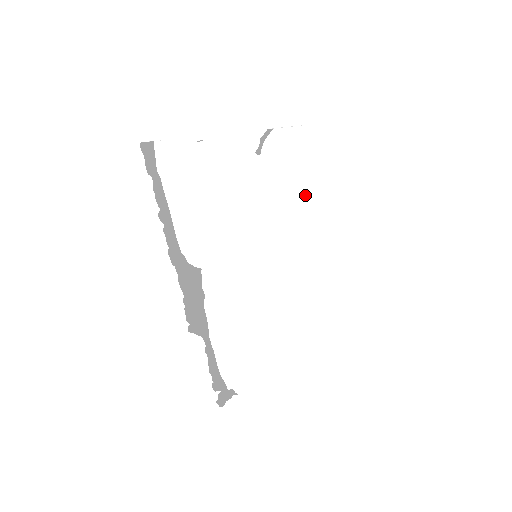
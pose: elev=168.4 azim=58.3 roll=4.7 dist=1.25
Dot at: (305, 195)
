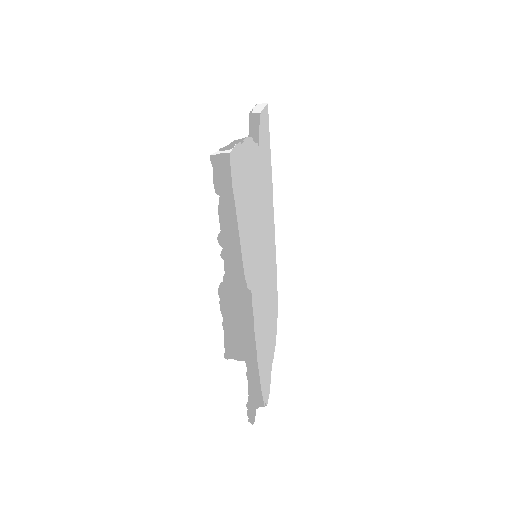
Dot at: (271, 179)
